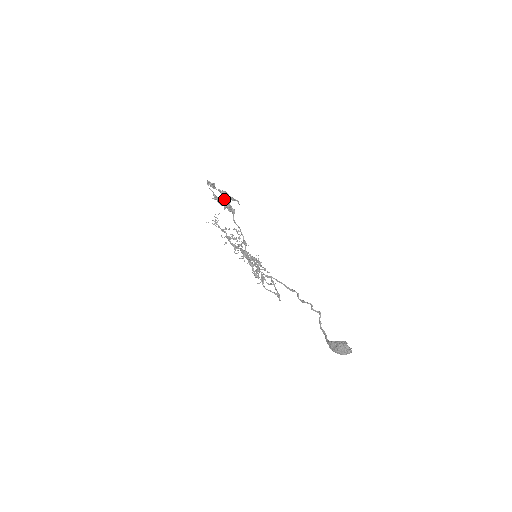
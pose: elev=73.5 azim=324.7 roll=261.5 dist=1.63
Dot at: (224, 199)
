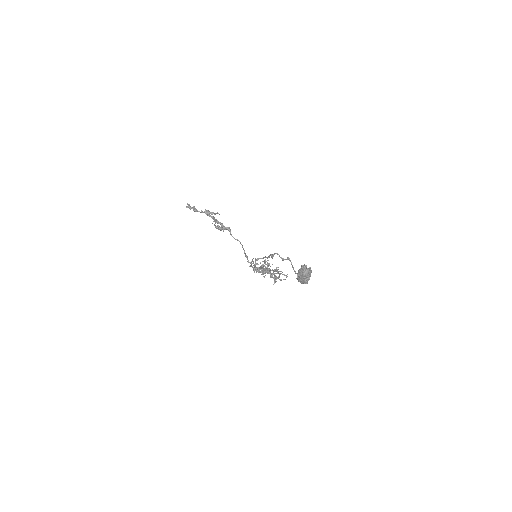
Dot at: (214, 220)
